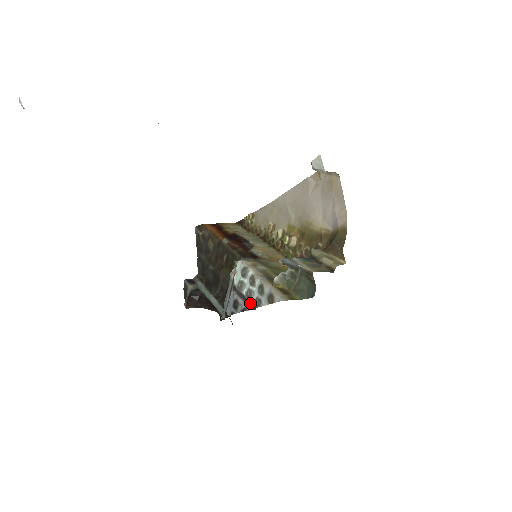
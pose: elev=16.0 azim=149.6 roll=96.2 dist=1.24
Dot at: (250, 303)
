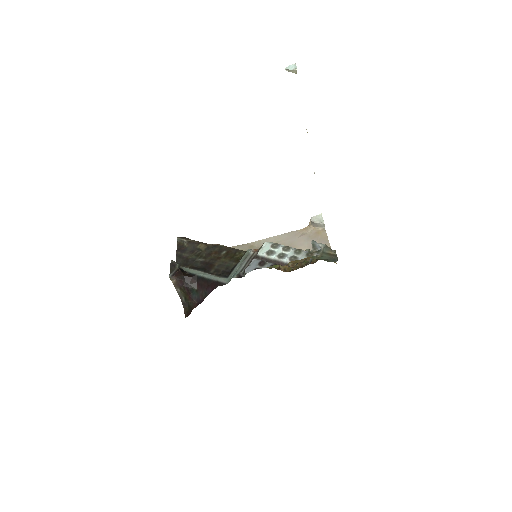
Dot at: (278, 263)
